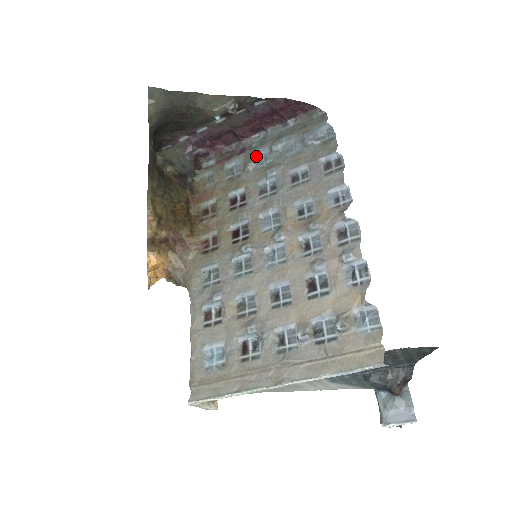
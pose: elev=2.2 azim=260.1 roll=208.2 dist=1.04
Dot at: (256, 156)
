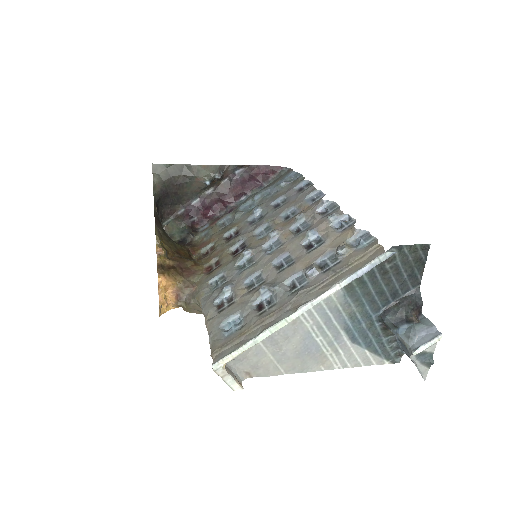
Dot at: (242, 208)
